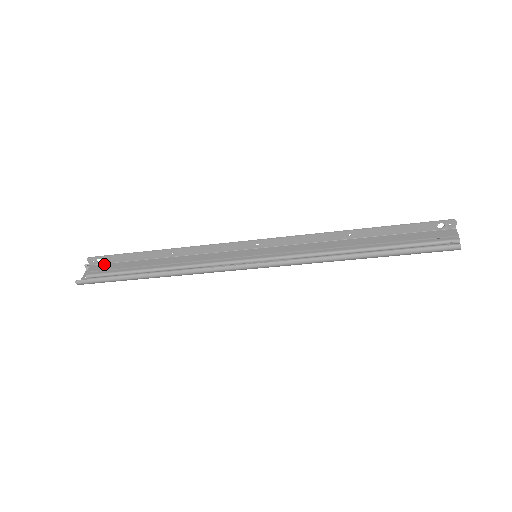
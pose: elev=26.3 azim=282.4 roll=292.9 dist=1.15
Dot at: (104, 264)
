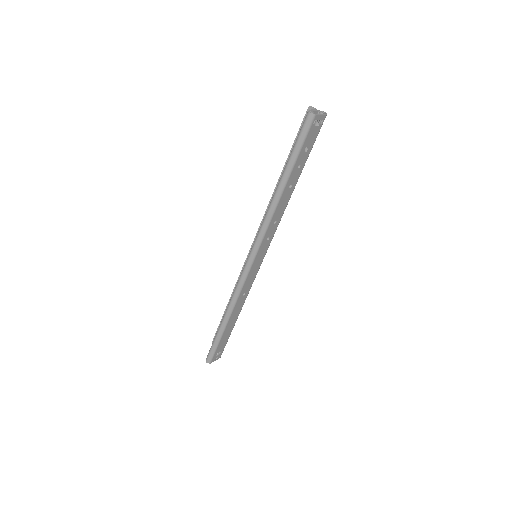
Dot at: occluded
